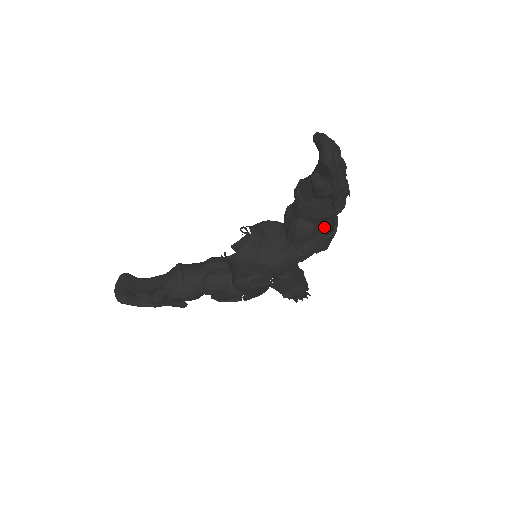
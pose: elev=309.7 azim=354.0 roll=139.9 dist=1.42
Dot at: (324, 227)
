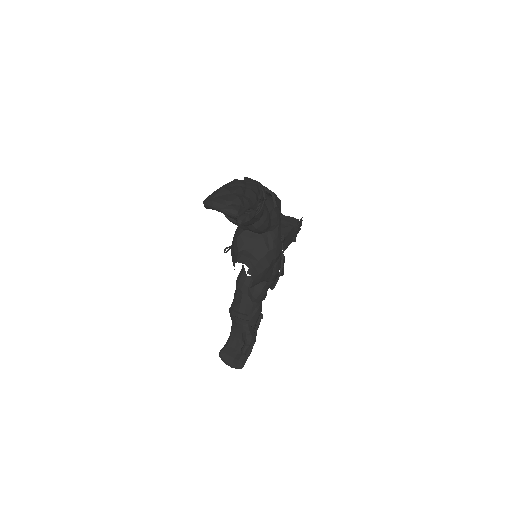
Dot at: (265, 201)
